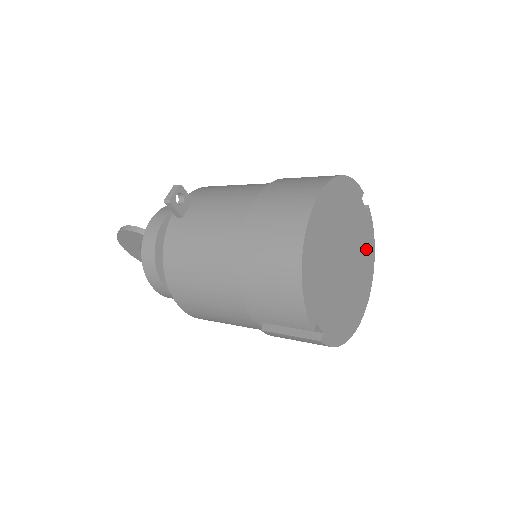
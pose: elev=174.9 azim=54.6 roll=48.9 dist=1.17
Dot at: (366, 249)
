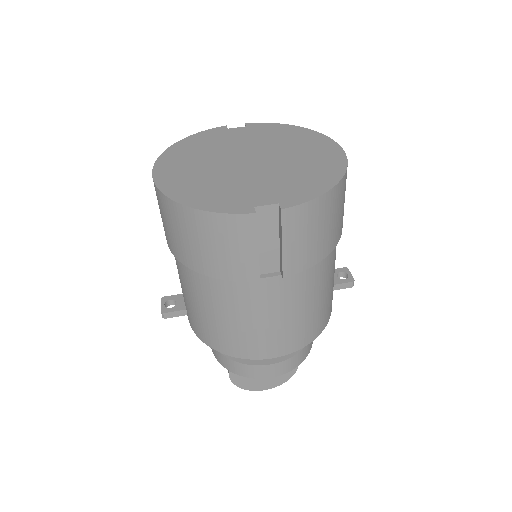
Dot at: (281, 135)
